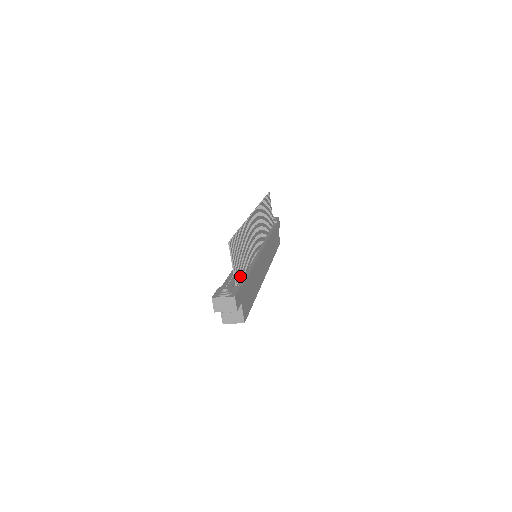
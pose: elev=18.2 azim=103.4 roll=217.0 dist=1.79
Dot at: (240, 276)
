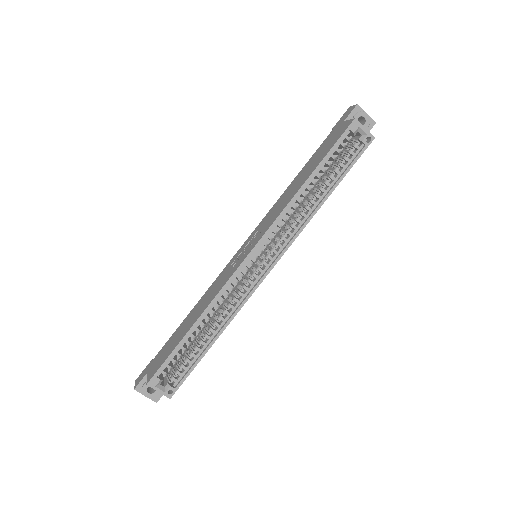
Dot at: occluded
